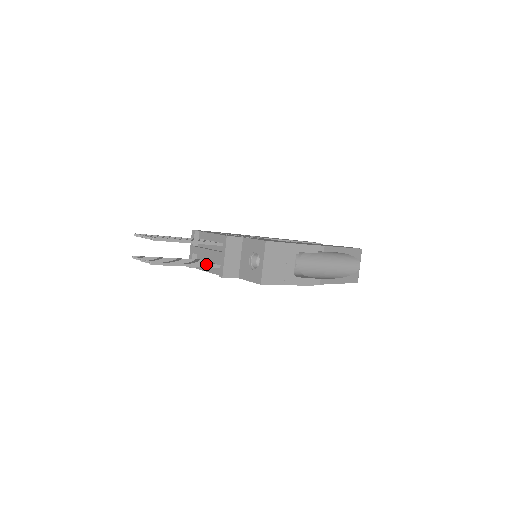
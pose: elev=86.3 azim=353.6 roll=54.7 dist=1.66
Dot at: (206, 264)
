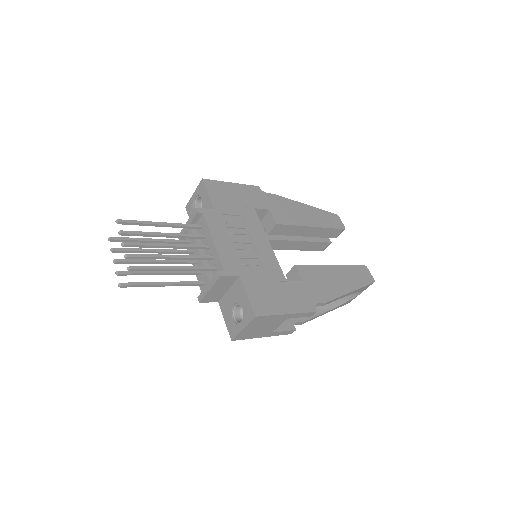
Dot at: (188, 283)
